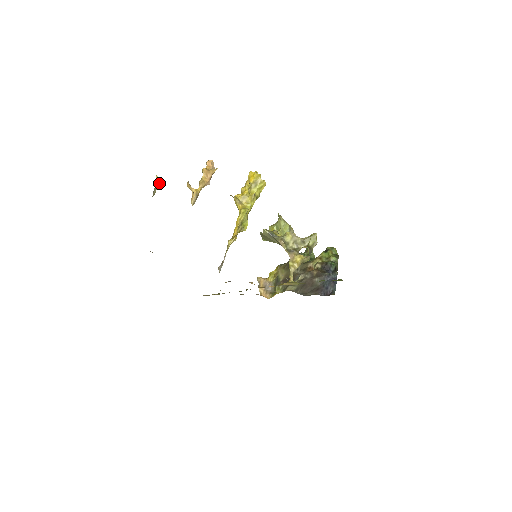
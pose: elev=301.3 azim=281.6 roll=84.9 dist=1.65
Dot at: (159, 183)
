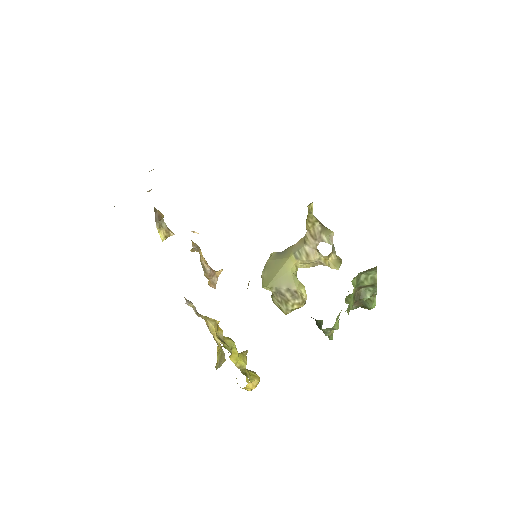
Dot at: (169, 229)
